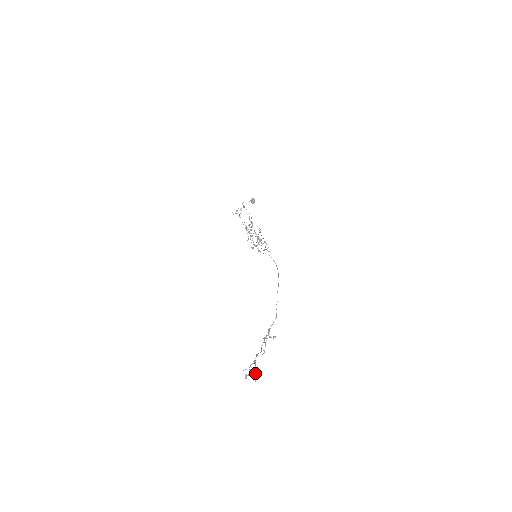
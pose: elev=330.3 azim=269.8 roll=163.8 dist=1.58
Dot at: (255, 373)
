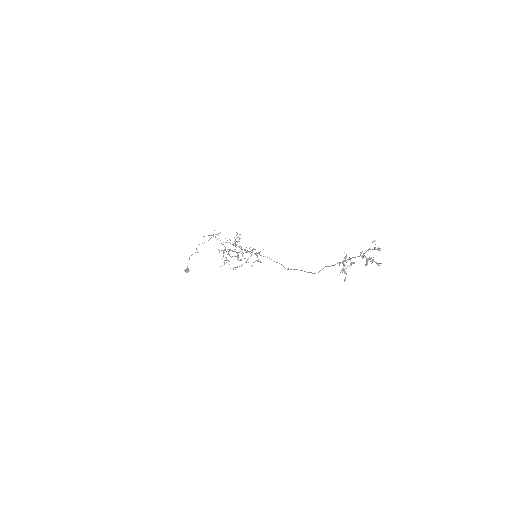
Dot at: occluded
